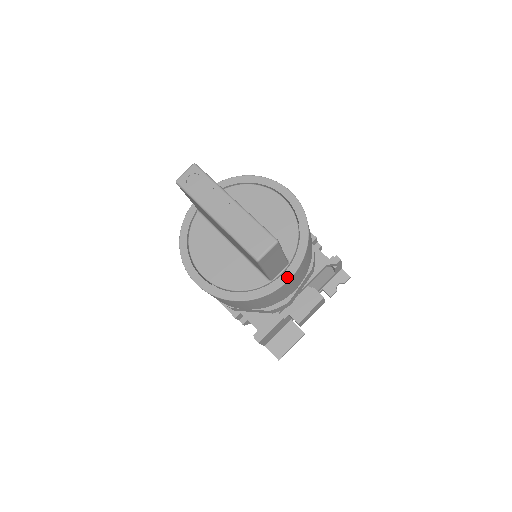
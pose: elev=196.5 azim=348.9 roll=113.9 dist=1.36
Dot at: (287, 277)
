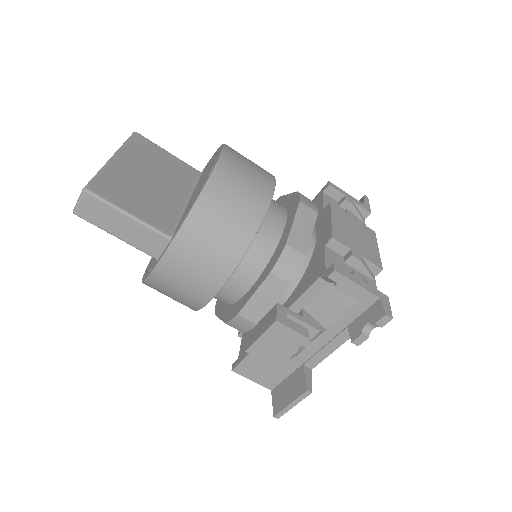
Dot at: (161, 256)
